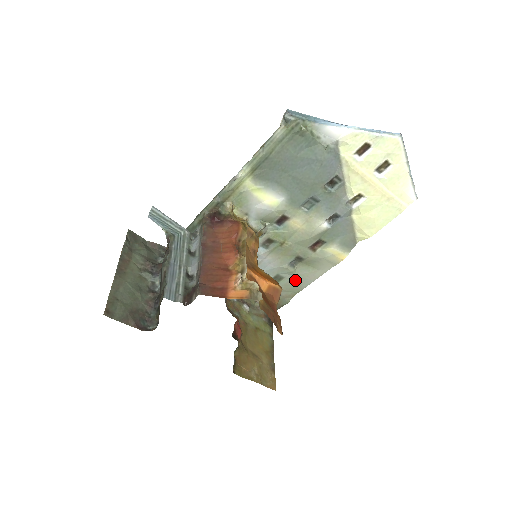
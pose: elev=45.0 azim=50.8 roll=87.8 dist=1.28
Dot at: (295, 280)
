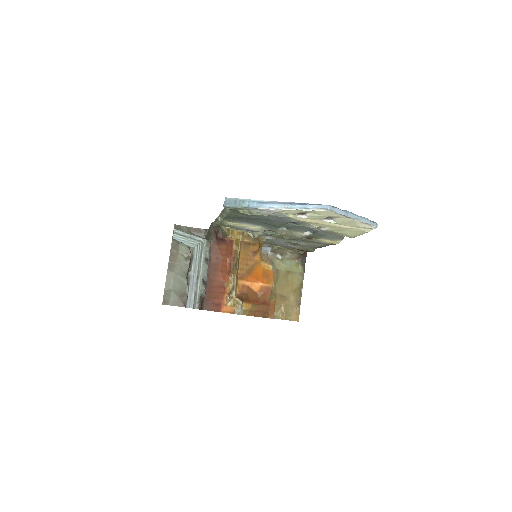
Dot at: (309, 245)
